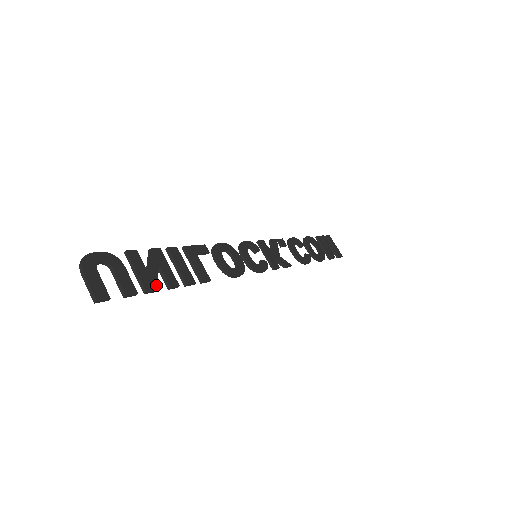
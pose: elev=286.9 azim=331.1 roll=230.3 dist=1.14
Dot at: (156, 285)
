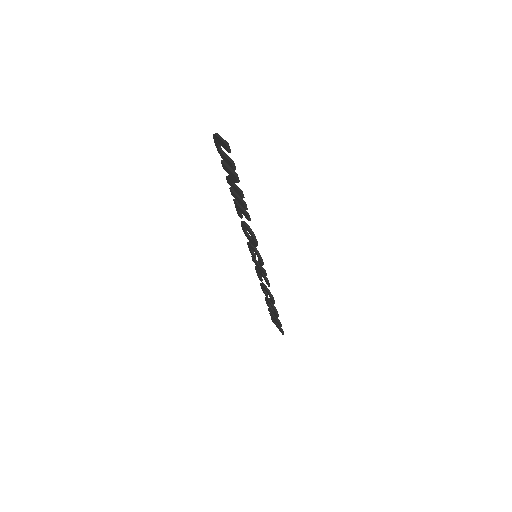
Dot at: (238, 181)
